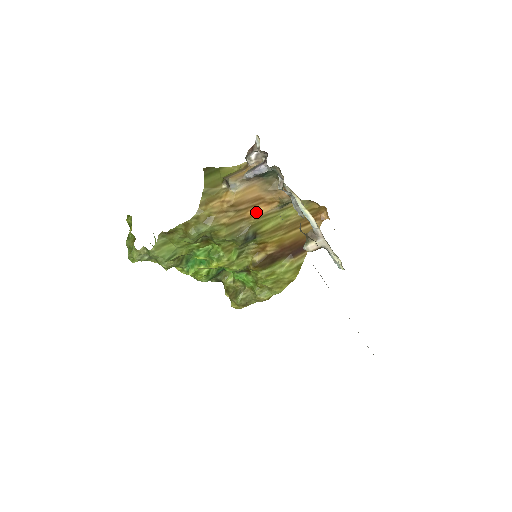
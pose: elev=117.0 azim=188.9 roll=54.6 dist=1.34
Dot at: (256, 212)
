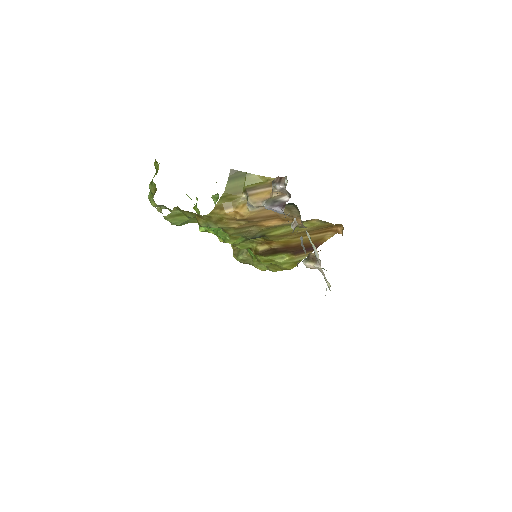
Dot at: (268, 224)
